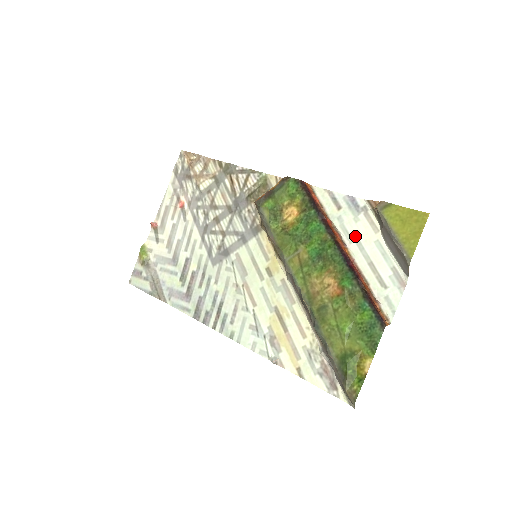
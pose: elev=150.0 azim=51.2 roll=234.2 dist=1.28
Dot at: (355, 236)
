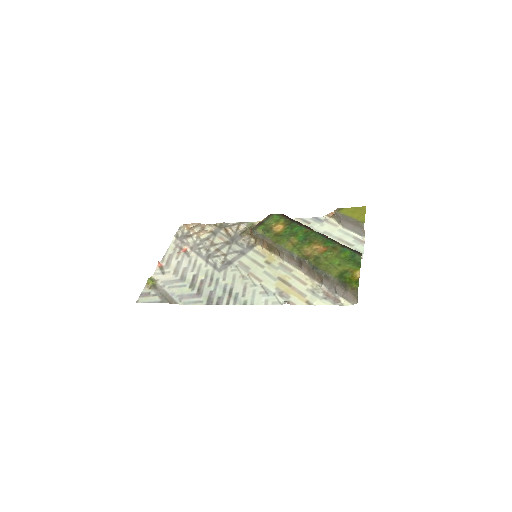
Dot at: (324, 231)
